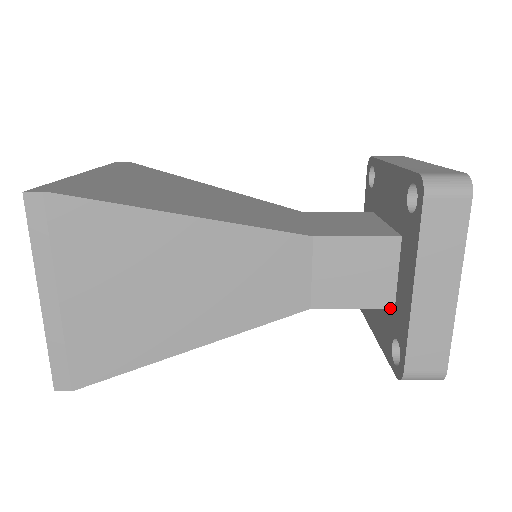
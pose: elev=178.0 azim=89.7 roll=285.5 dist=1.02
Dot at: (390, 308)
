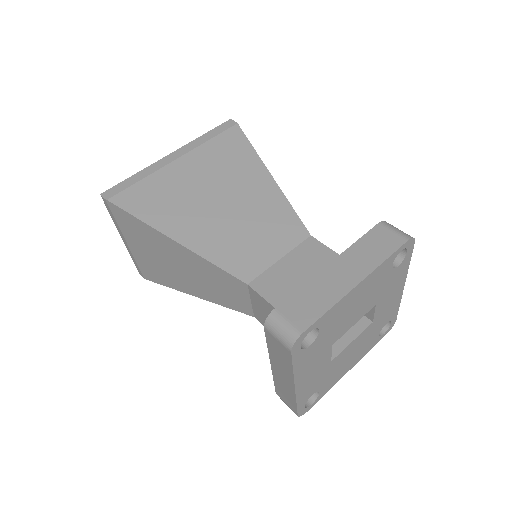
Dot at: occluded
